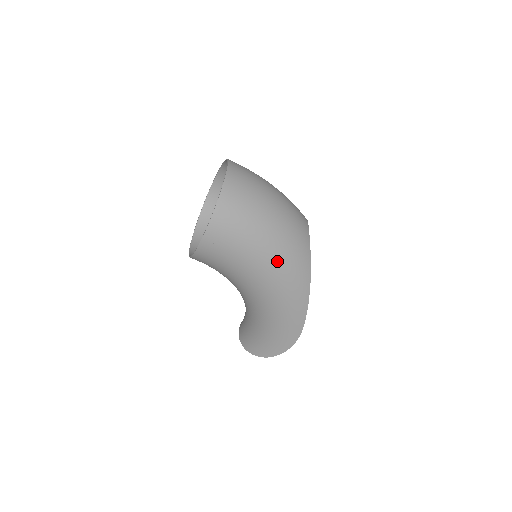
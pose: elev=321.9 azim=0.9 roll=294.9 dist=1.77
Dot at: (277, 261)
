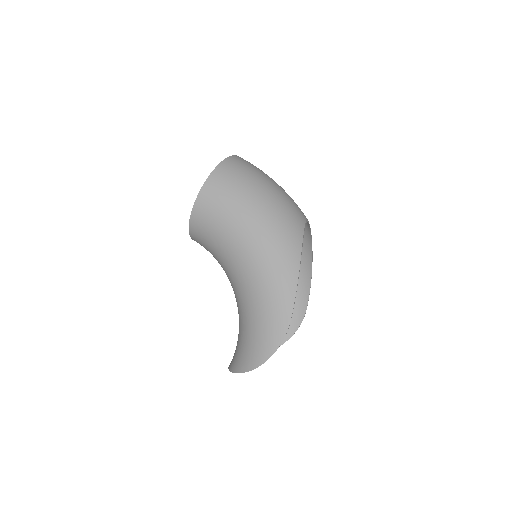
Dot at: (266, 225)
